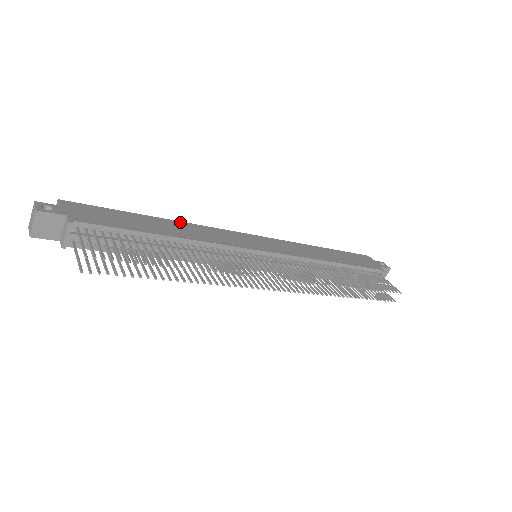
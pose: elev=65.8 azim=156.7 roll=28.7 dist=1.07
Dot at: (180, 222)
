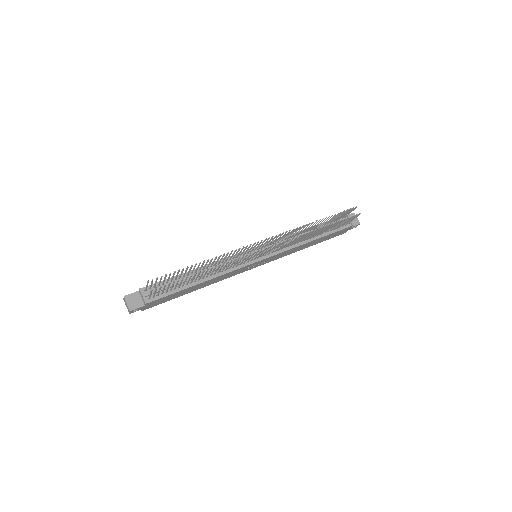
Dot at: occluded
